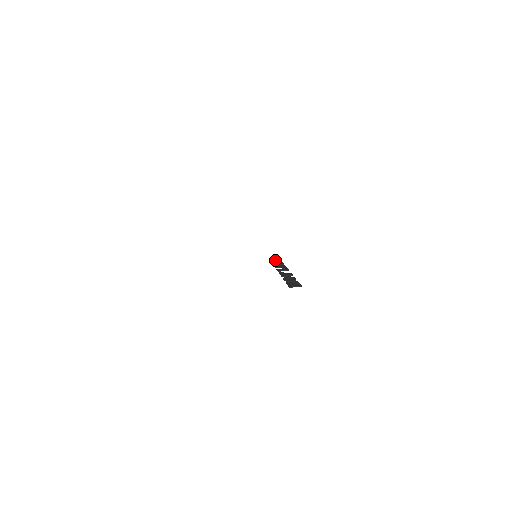
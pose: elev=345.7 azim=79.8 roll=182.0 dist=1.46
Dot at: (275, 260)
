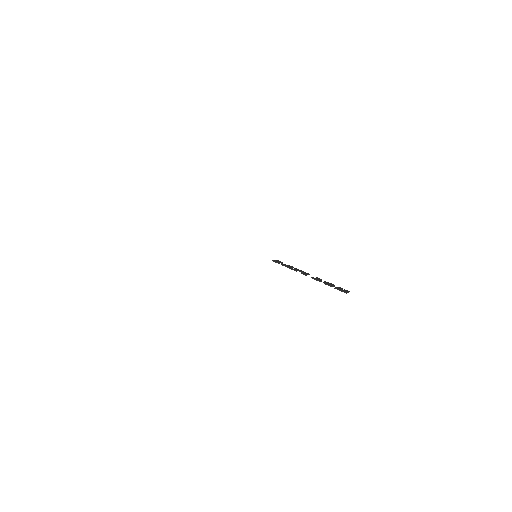
Dot at: (280, 262)
